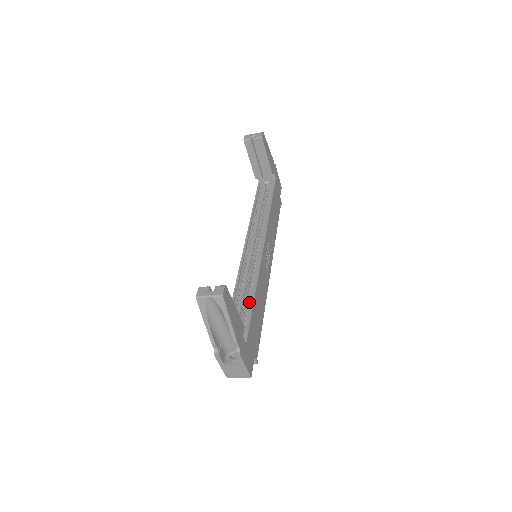
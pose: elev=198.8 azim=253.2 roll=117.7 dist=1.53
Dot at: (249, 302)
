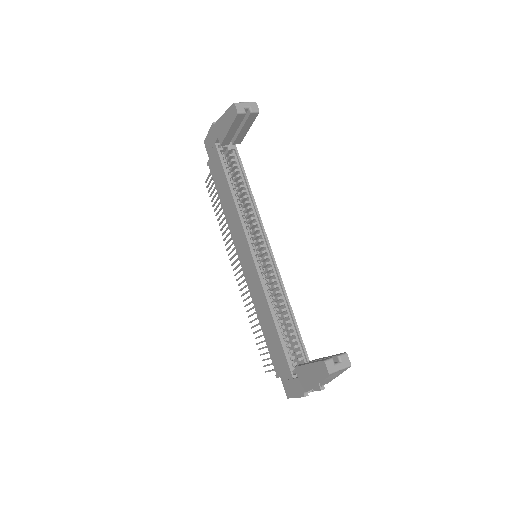
Dot at: (289, 323)
